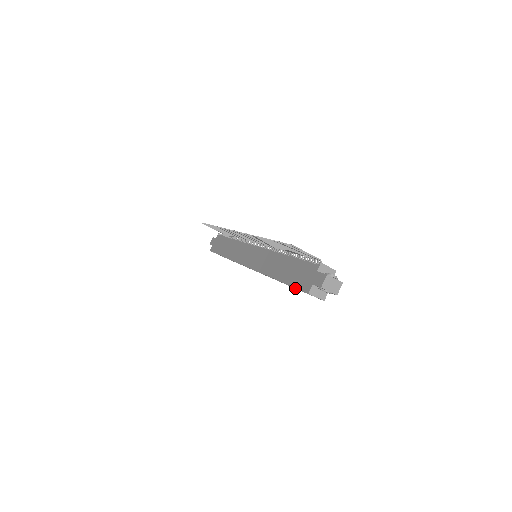
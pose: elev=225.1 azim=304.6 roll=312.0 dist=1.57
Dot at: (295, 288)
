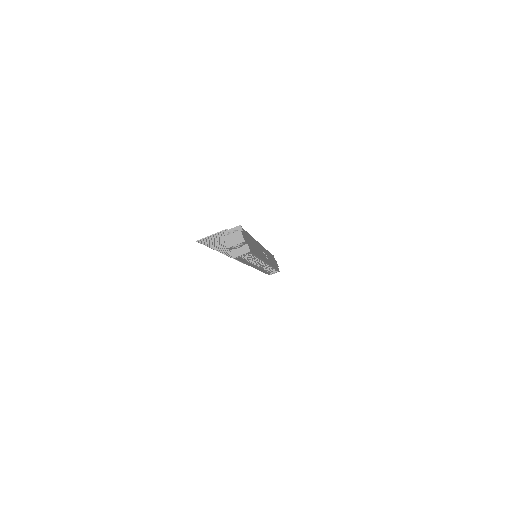
Dot at: occluded
